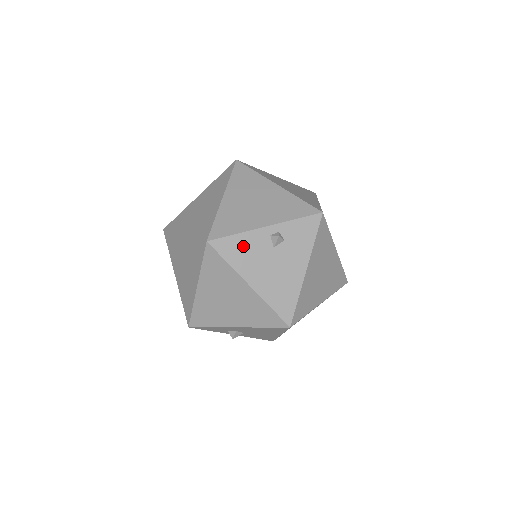
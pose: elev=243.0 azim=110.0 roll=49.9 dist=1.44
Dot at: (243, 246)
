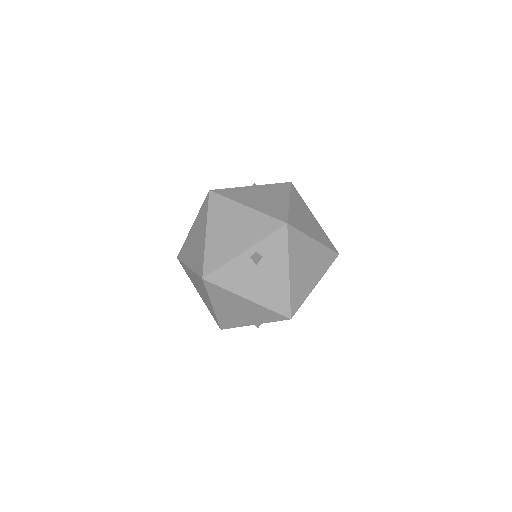
Dot at: (231, 272)
